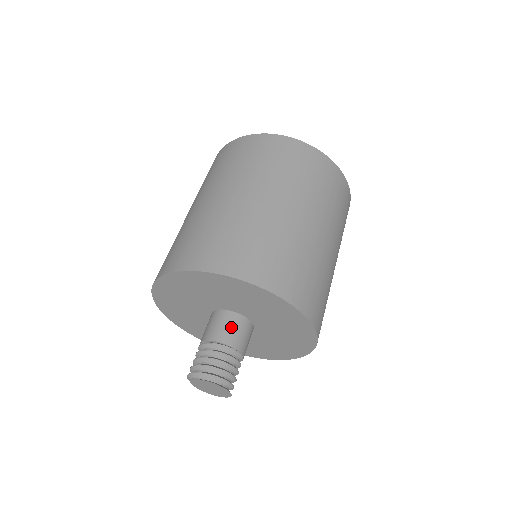
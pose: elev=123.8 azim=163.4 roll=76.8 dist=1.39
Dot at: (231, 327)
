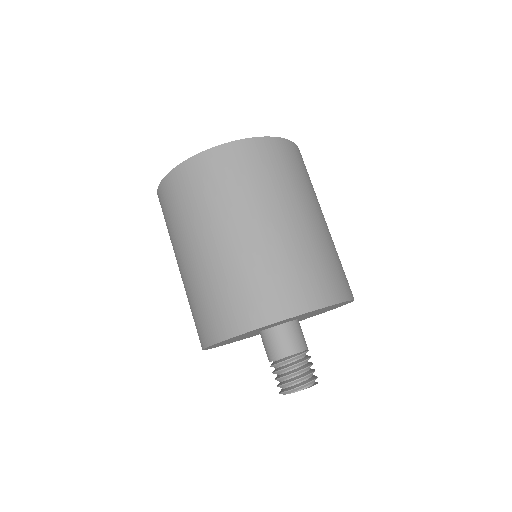
Dot at: (300, 334)
